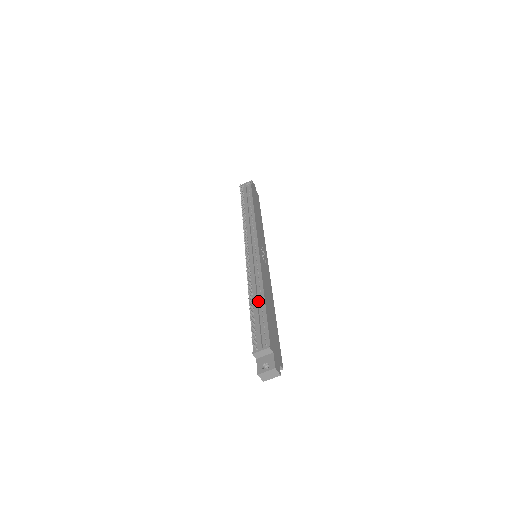
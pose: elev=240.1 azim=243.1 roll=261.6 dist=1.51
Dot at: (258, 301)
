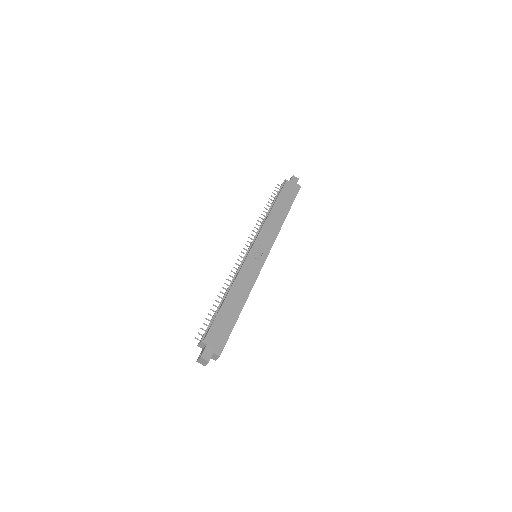
Dot at: (223, 301)
